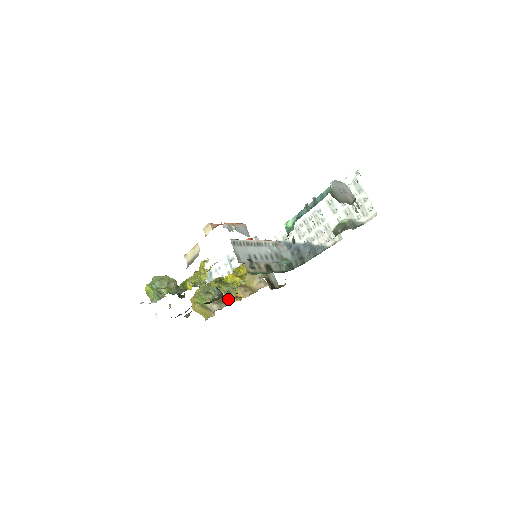
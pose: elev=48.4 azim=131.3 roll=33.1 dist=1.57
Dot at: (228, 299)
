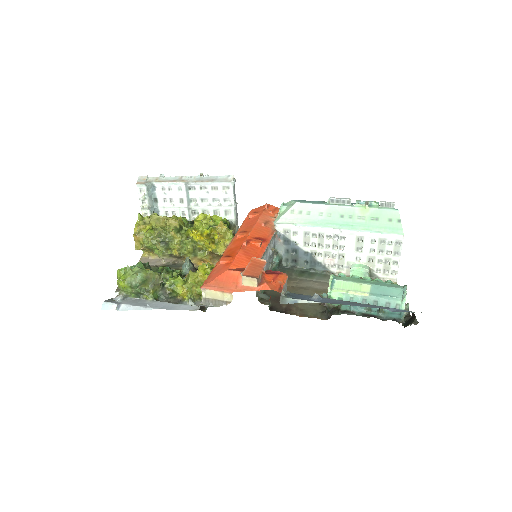
Dot at: (191, 260)
